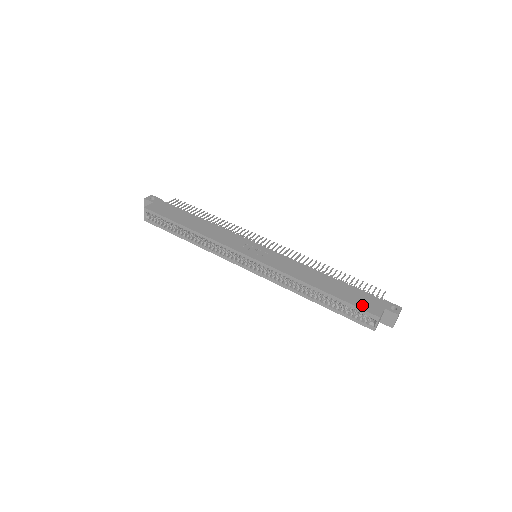
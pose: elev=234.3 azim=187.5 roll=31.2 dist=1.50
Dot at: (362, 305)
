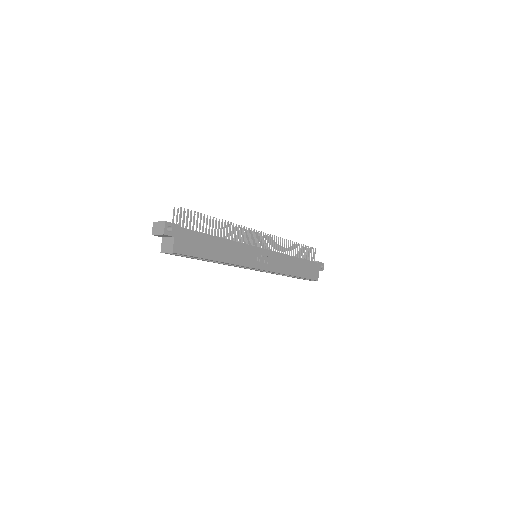
Dot at: (312, 276)
